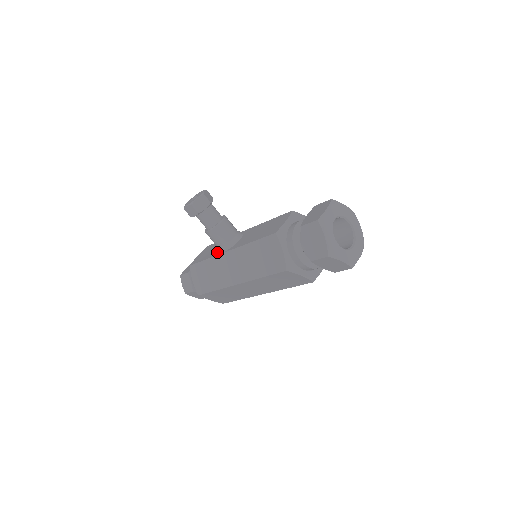
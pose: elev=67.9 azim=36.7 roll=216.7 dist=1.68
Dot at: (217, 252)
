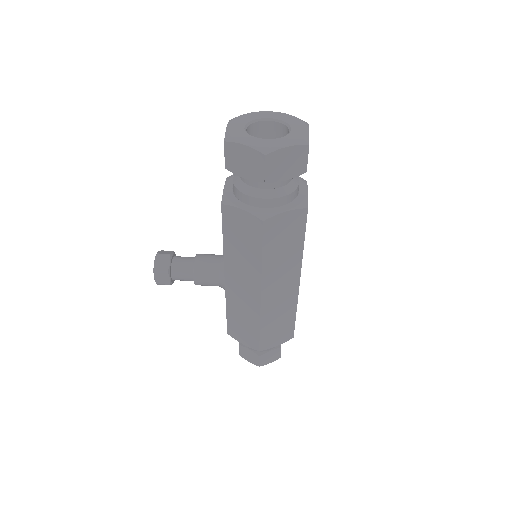
Dot at: occluded
